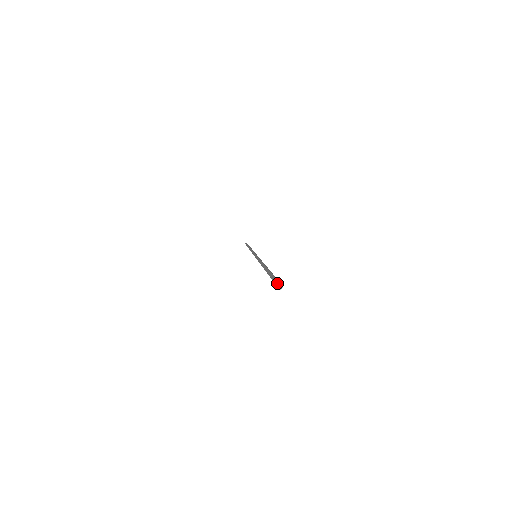
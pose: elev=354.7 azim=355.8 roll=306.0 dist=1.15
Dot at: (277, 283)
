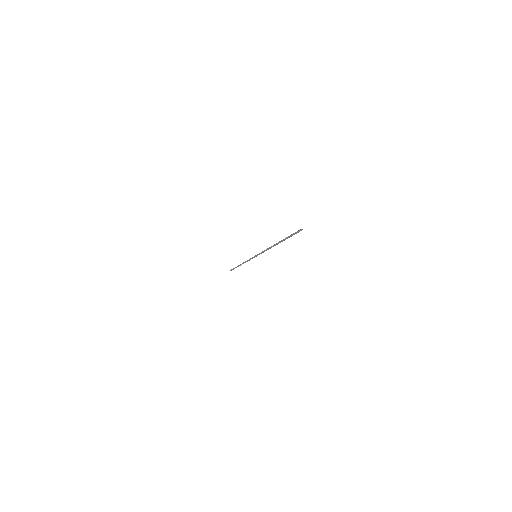
Dot at: (298, 230)
